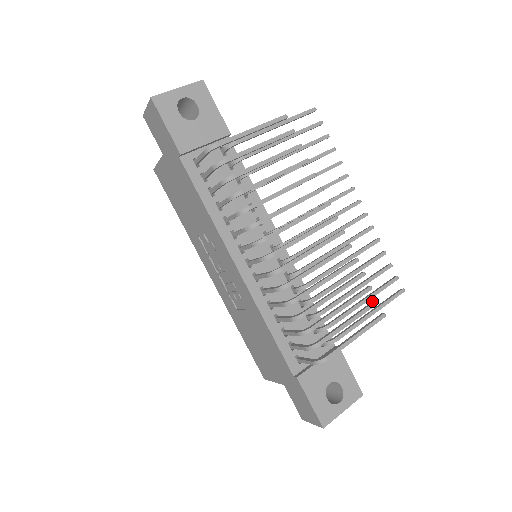
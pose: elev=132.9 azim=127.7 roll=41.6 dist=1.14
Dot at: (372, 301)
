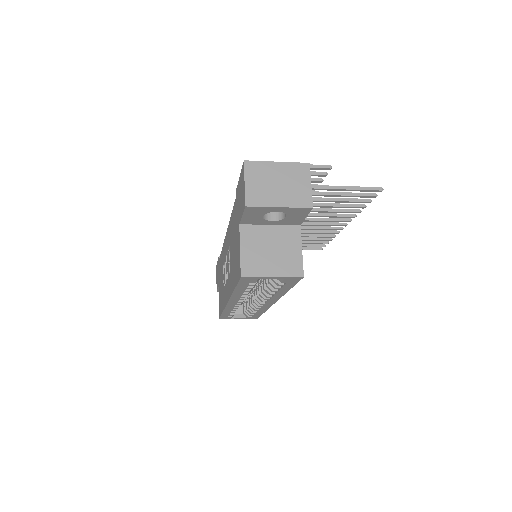
Dot at: occluded
